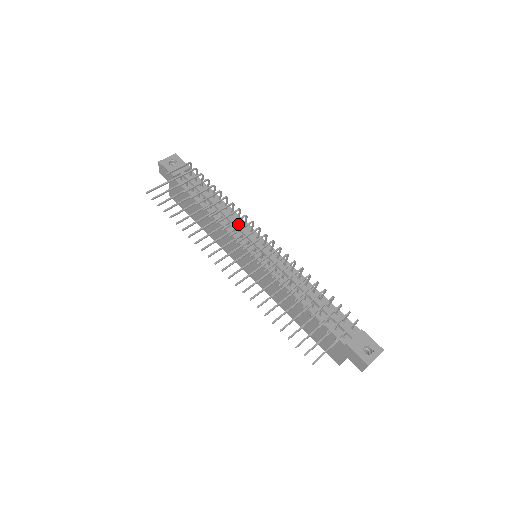
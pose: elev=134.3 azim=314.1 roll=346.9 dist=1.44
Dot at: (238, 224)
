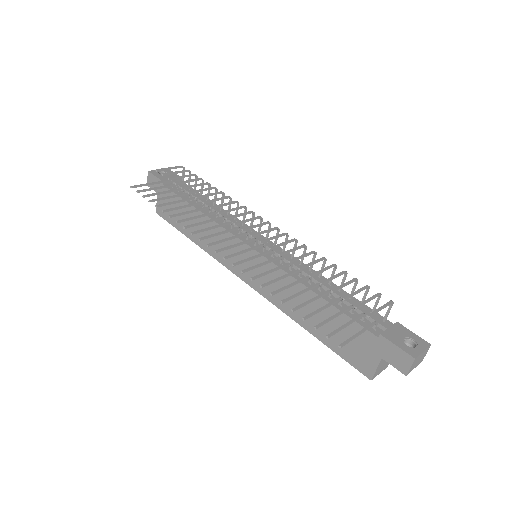
Dot at: (235, 221)
